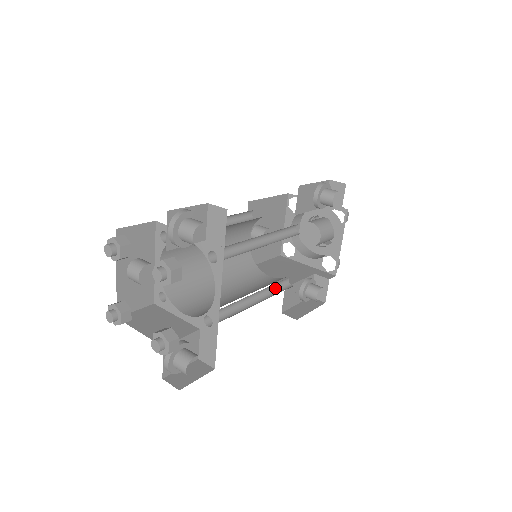
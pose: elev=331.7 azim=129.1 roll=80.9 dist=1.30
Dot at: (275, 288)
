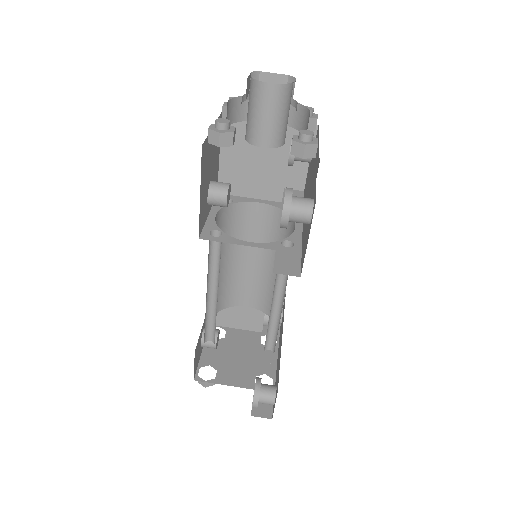
Dot at: occluded
